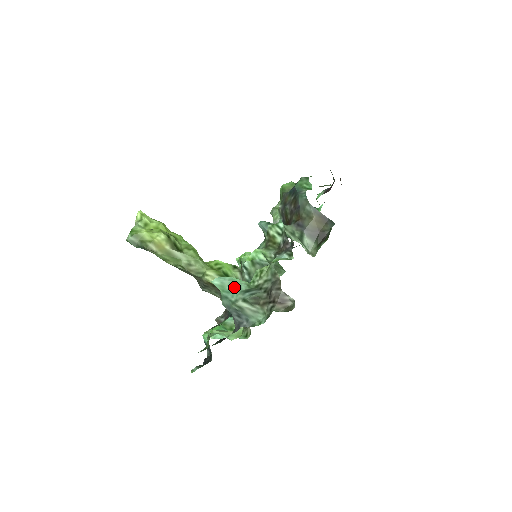
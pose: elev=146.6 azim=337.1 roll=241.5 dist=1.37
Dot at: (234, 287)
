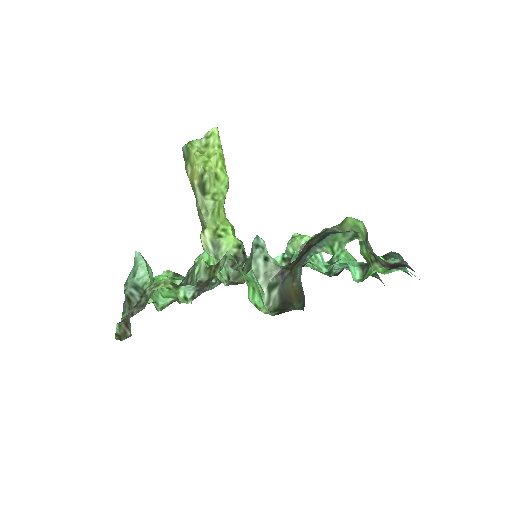
Dot at: (136, 273)
